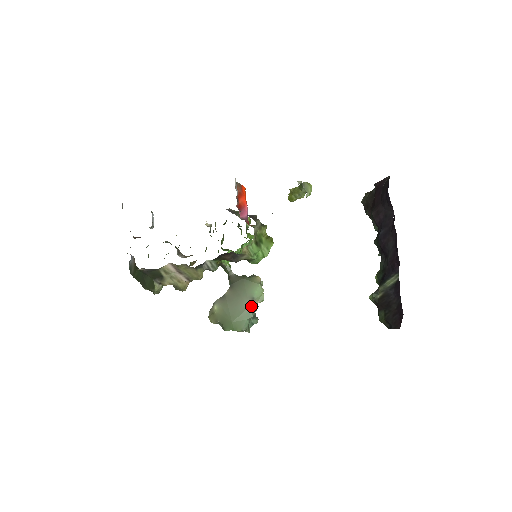
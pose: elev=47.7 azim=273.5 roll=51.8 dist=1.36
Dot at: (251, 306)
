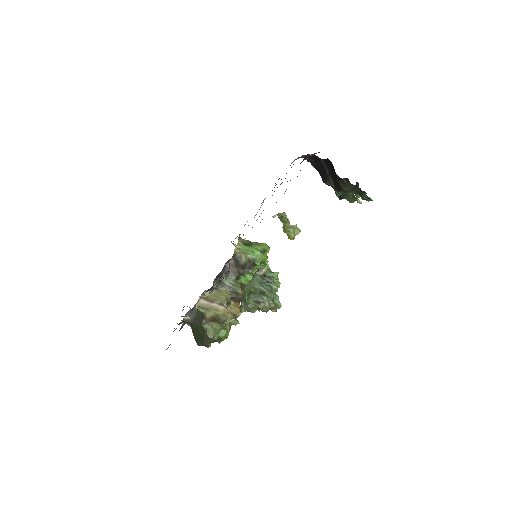
Dot at: (259, 275)
